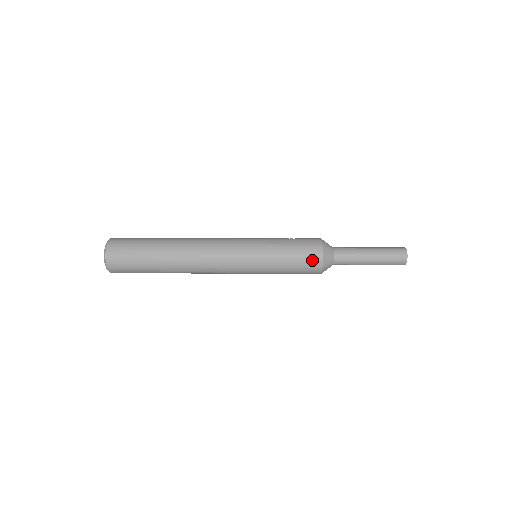
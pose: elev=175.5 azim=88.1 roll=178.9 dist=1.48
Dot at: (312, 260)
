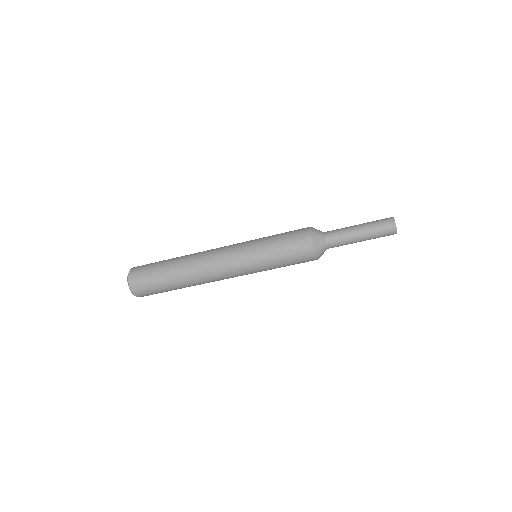
Dot at: (302, 244)
